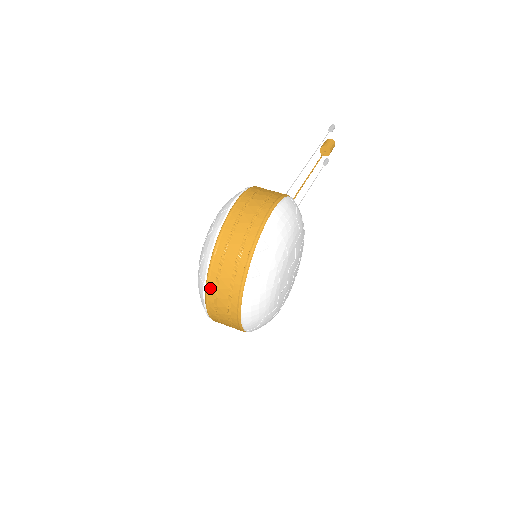
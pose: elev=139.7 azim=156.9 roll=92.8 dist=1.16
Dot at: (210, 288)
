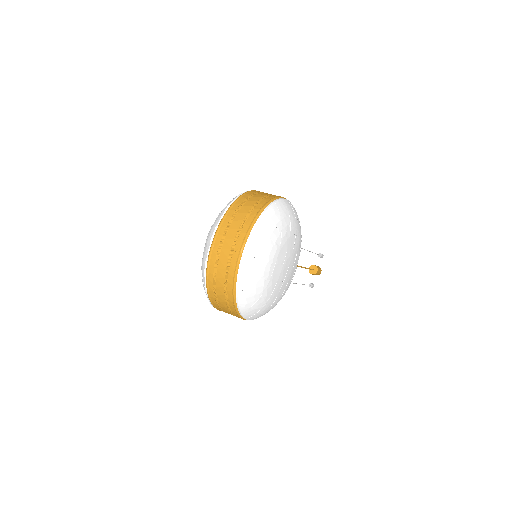
Dot at: (221, 229)
